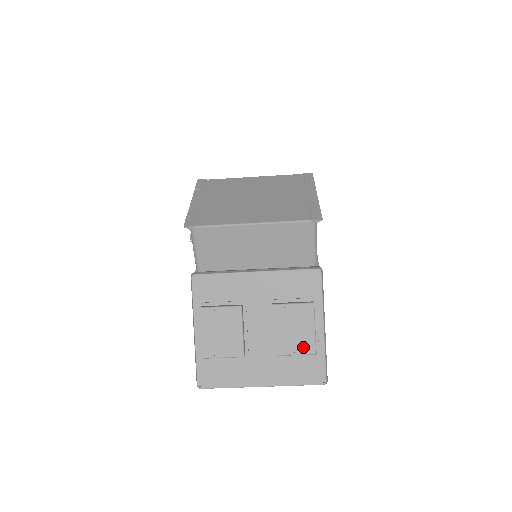
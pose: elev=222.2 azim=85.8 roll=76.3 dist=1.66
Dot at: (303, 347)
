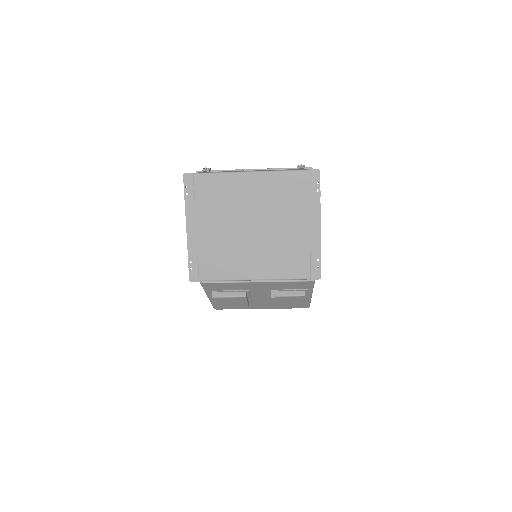
Dot at: (294, 306)
